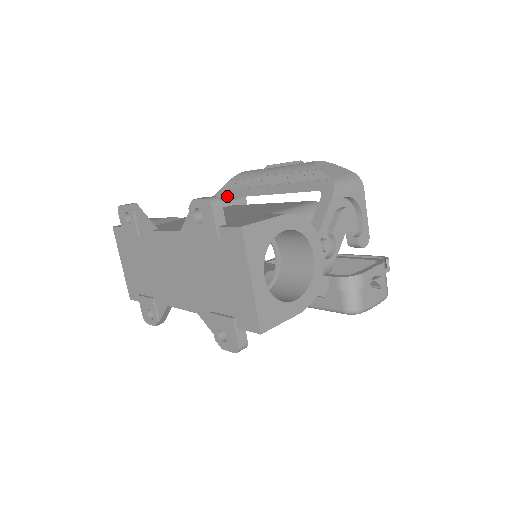
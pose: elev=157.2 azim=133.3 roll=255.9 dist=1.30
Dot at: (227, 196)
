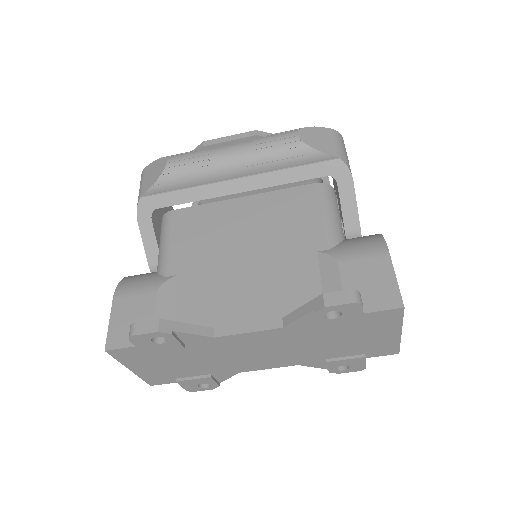
Dot at: (167, 204)
